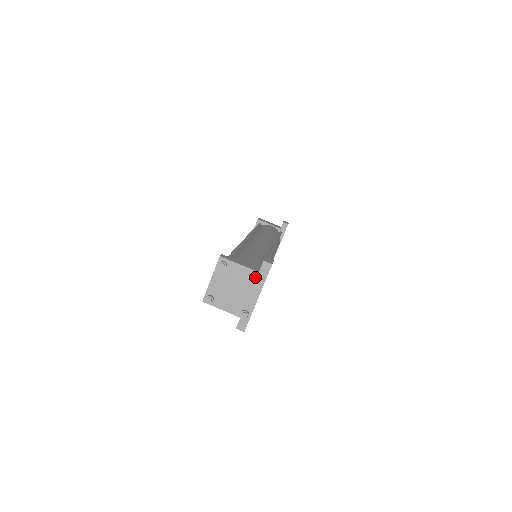
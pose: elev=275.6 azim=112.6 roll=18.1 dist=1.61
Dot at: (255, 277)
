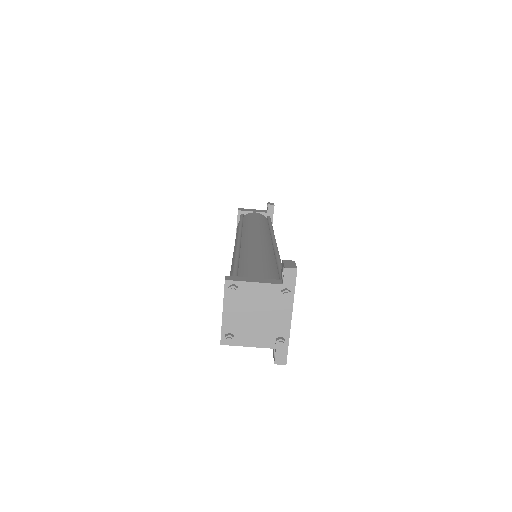
Dot at: (279, 292)
